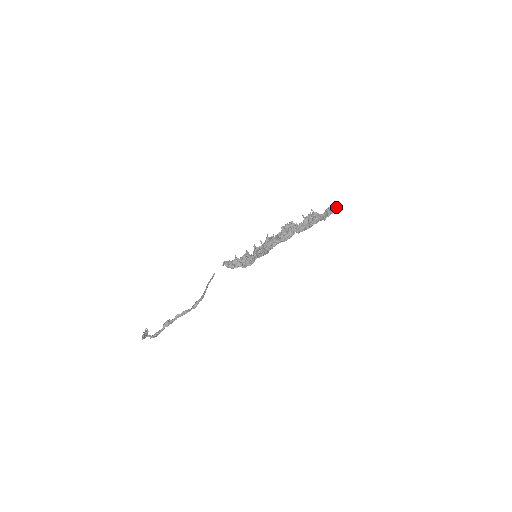
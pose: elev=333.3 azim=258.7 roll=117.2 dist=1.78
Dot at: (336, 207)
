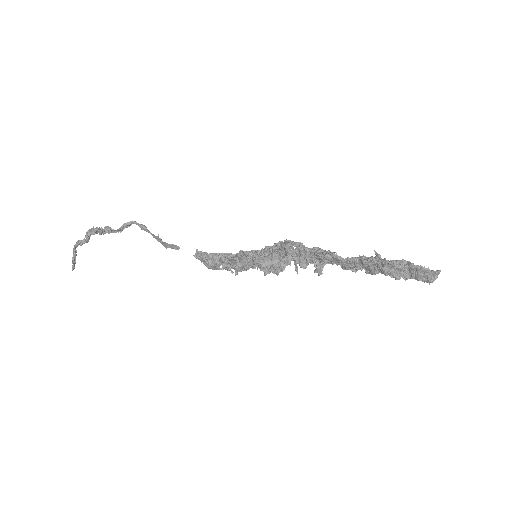
Dot at: (430, 281)
